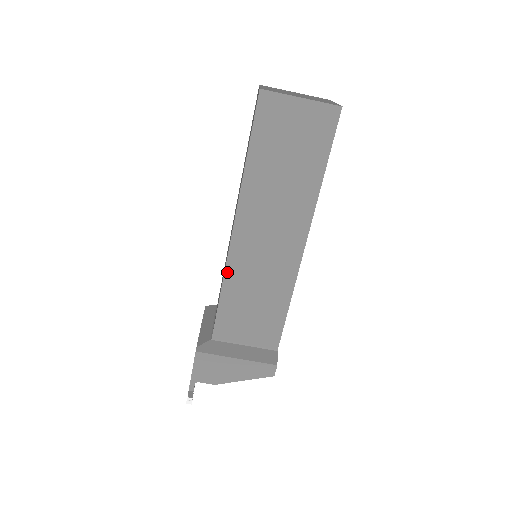
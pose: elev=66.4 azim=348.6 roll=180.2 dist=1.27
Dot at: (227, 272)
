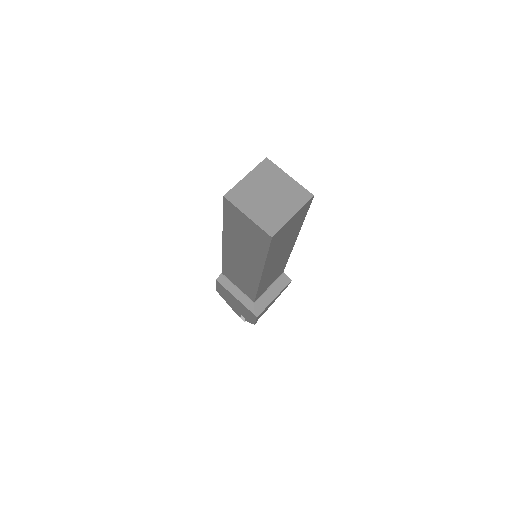
Dot at: occluded
